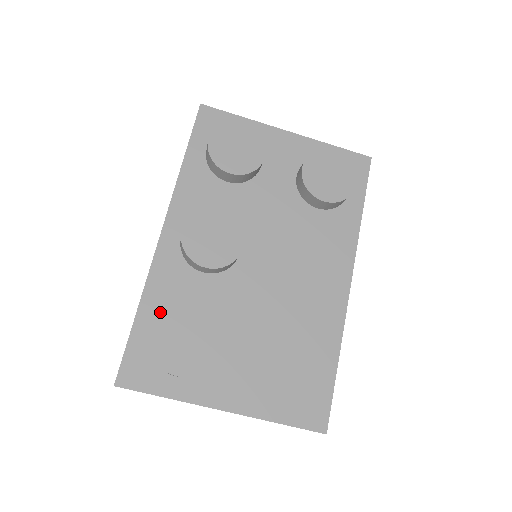
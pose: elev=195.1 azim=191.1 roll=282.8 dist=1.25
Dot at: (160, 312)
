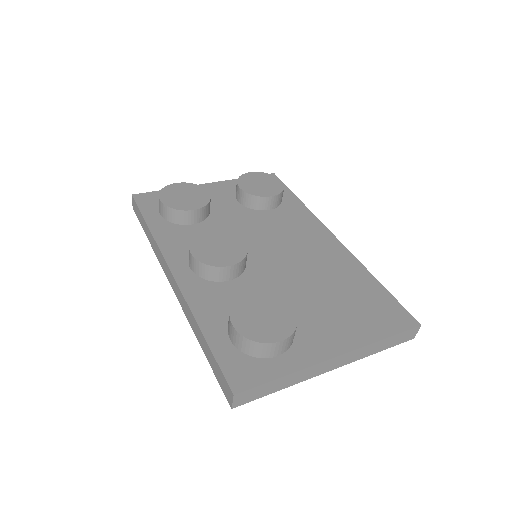
Dot at: (221, 322)
